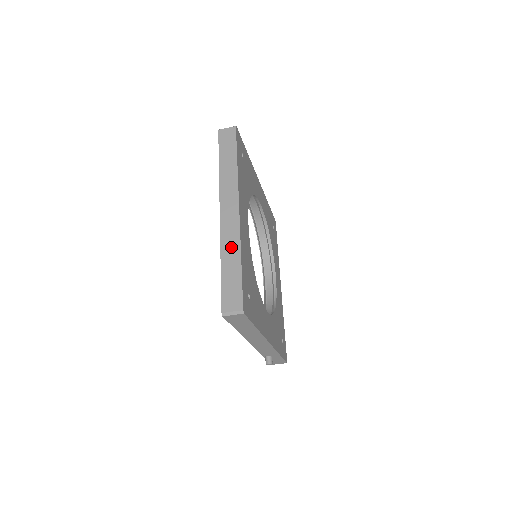
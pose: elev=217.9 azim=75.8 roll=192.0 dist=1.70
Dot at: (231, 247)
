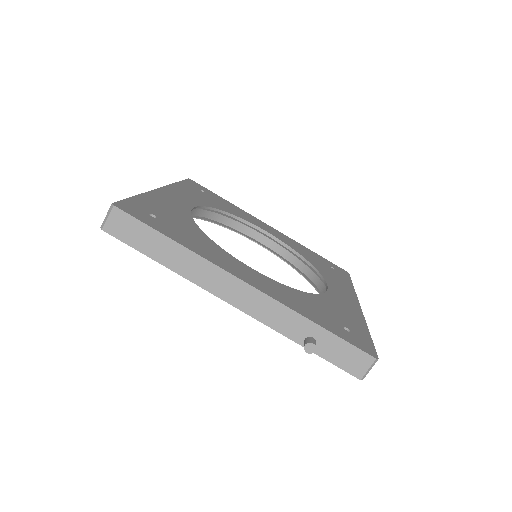
Dot at: occluded
